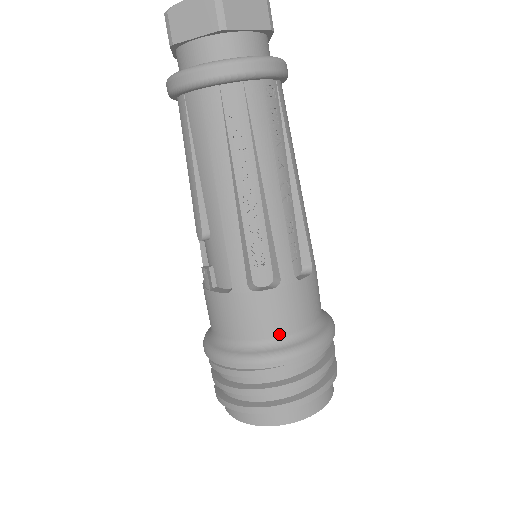
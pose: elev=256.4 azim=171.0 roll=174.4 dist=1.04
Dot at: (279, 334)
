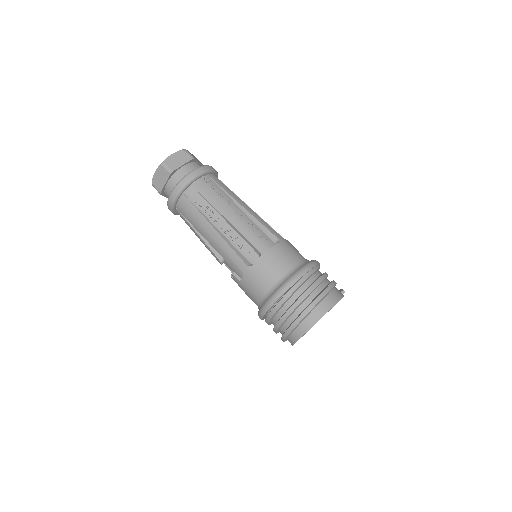
Dot at: (277, 279)
